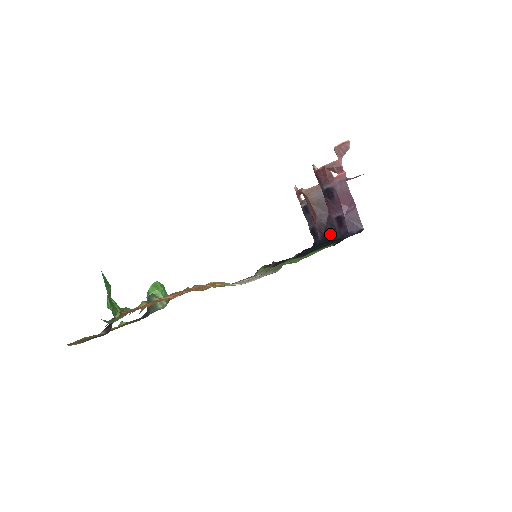
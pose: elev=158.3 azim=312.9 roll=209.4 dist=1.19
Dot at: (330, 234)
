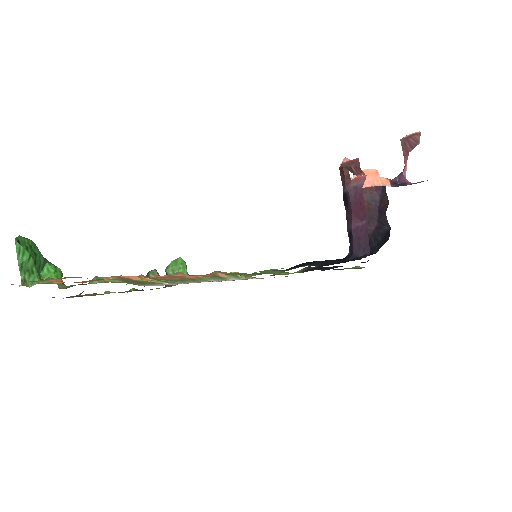
Dot at: (370, 249)
